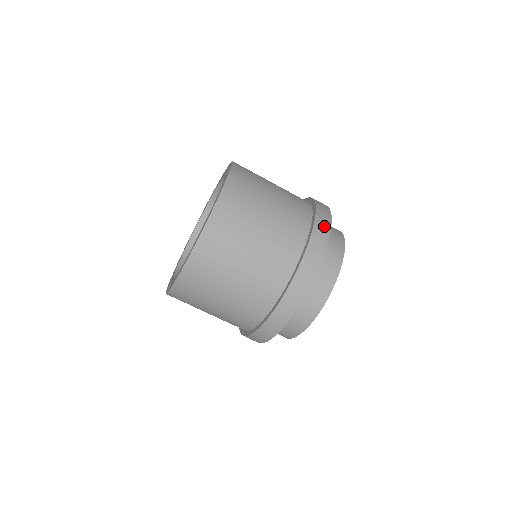
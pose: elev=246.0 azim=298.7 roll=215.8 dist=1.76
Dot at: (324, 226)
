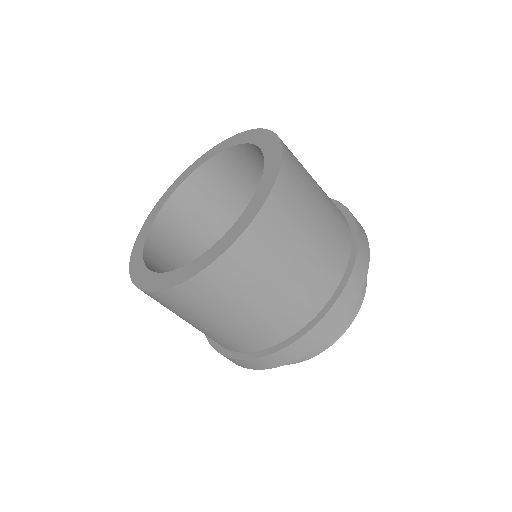
Dot at: (365, 247)
